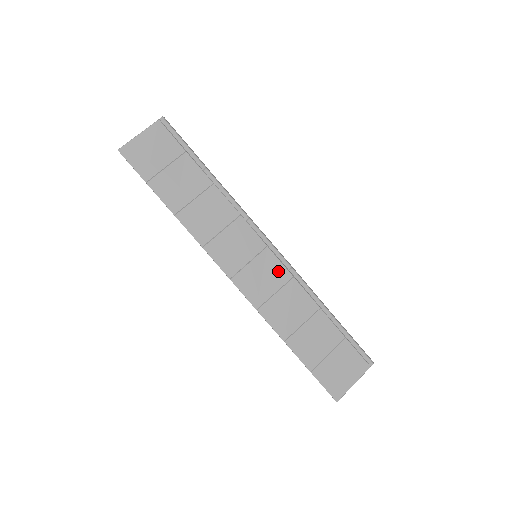
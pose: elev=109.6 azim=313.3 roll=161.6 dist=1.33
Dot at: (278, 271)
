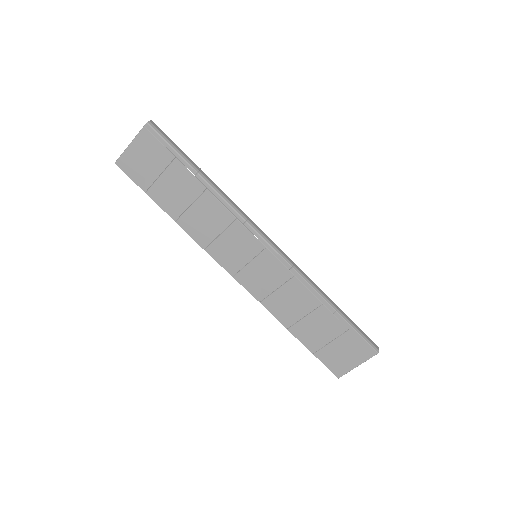
Dot at: (278, 270)
